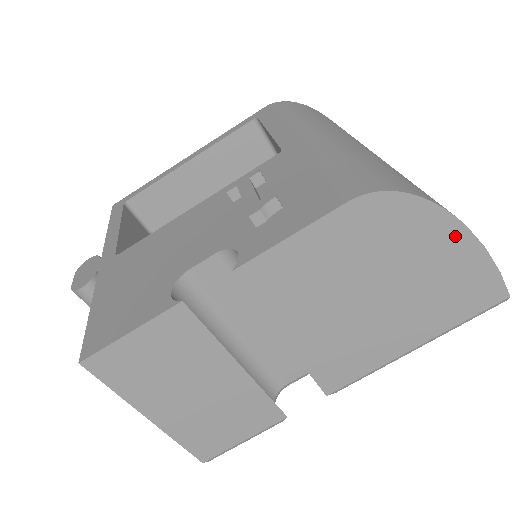
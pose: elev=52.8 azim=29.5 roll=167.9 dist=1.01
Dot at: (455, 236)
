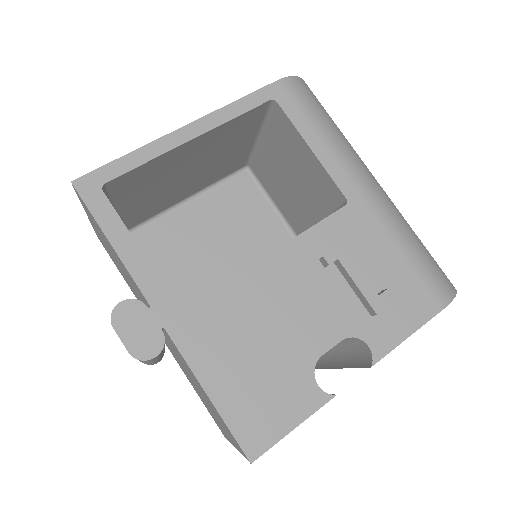
Dot at: occluded
